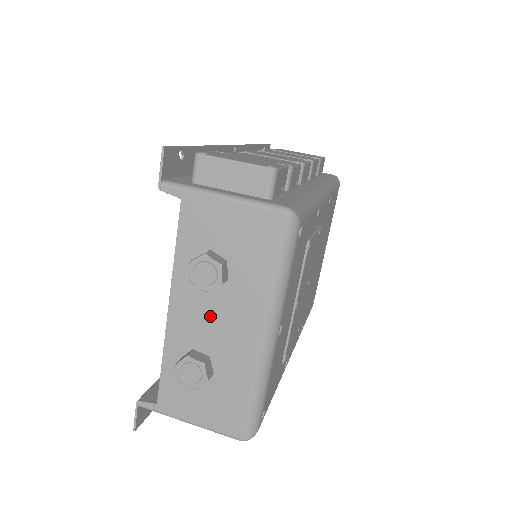
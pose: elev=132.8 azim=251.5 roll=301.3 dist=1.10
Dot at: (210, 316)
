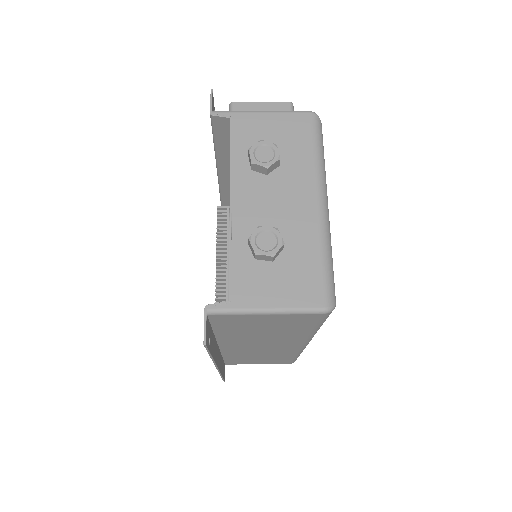
Dot at: (270, 197)
